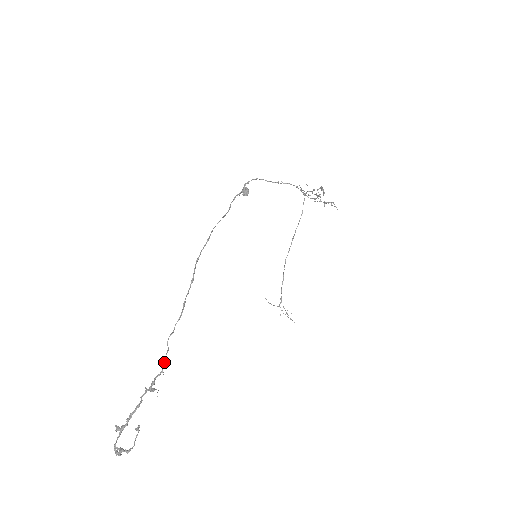
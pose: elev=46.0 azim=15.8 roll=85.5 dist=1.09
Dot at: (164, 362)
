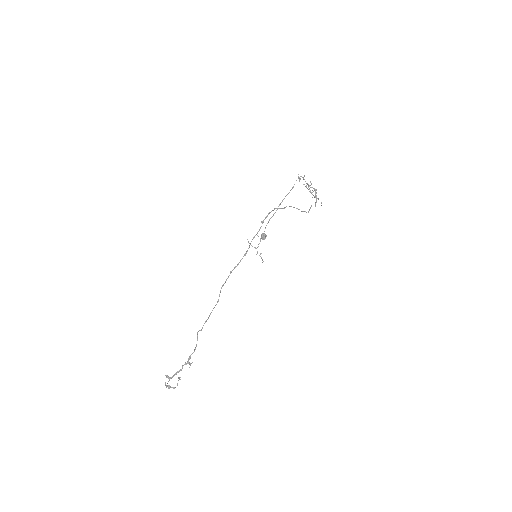
Dot at: occluded
